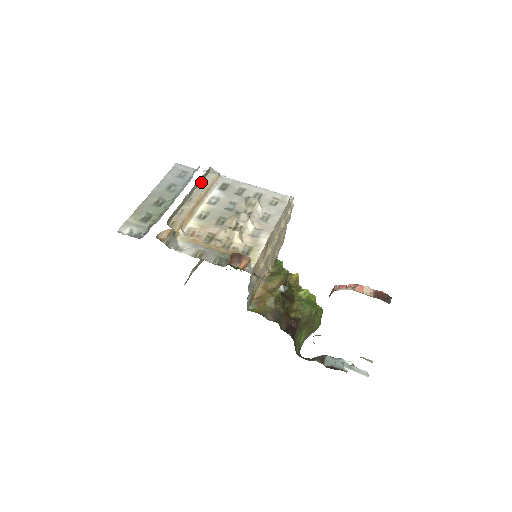
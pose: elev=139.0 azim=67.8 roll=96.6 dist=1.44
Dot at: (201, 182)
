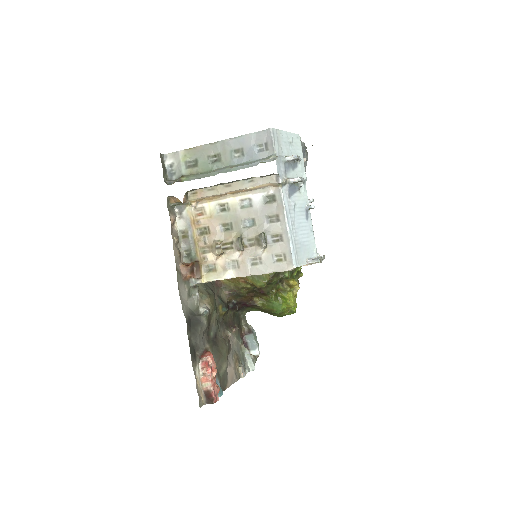
Dot at: (256, 177)
